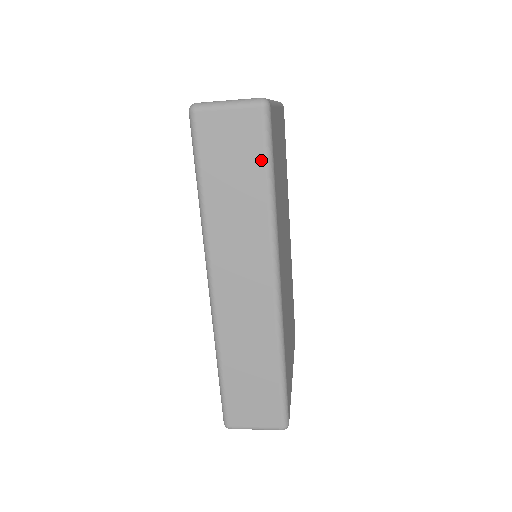
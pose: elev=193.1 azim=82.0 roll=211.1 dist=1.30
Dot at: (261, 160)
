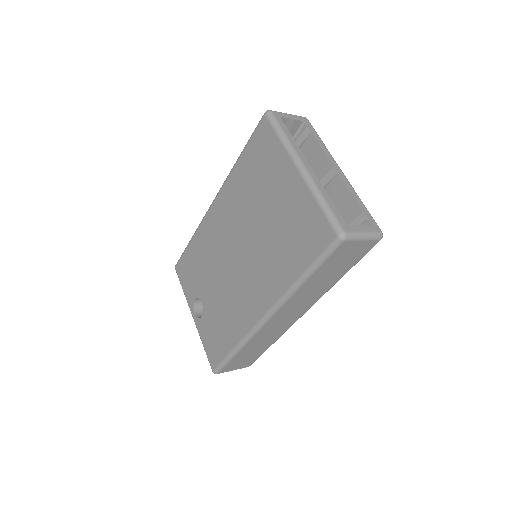
Dot at: (354, 264)
